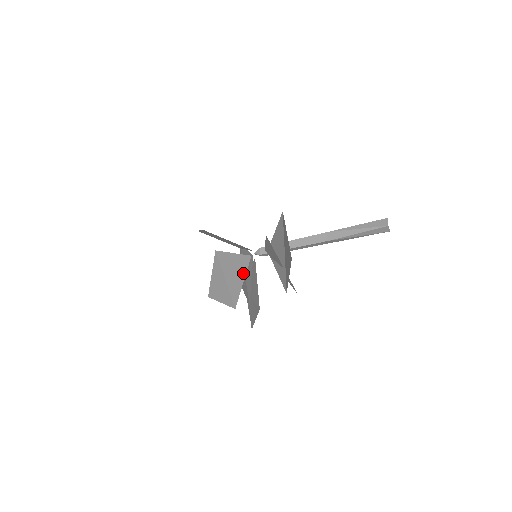
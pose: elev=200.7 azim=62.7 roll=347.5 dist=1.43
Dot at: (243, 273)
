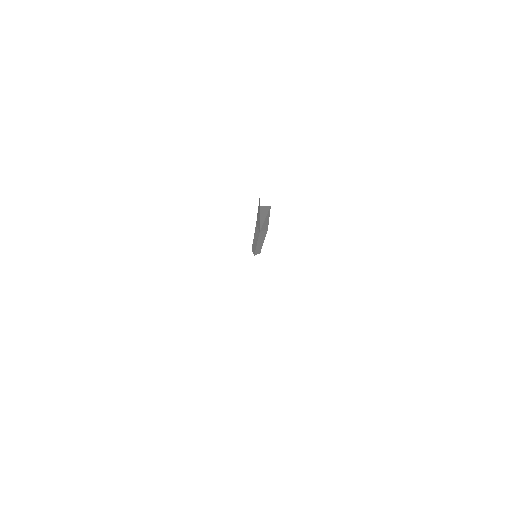
Dot at: occluded
